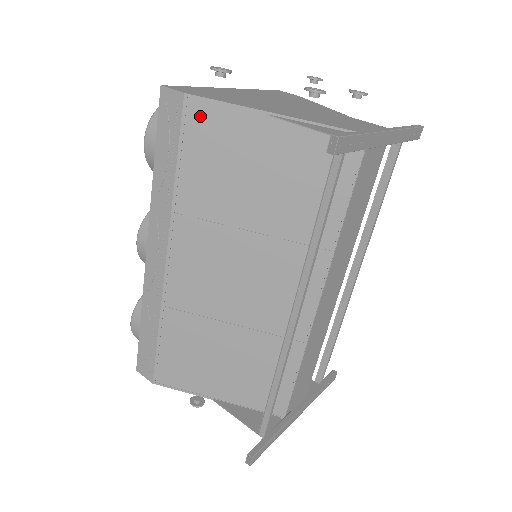
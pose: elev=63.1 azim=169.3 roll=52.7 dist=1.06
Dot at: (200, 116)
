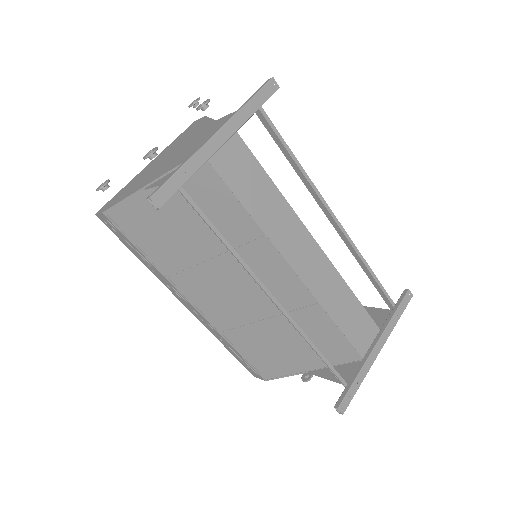
Dot at: (121, 218)
